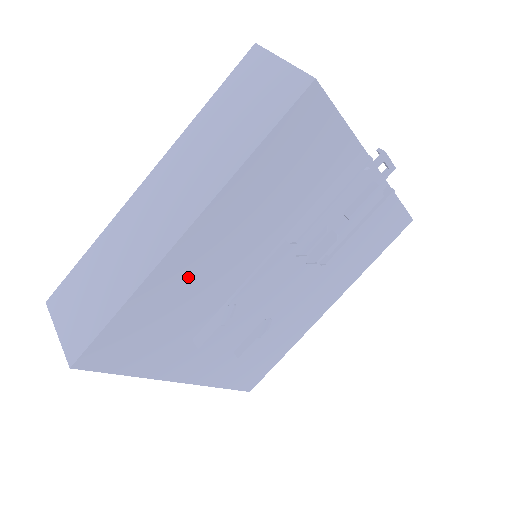
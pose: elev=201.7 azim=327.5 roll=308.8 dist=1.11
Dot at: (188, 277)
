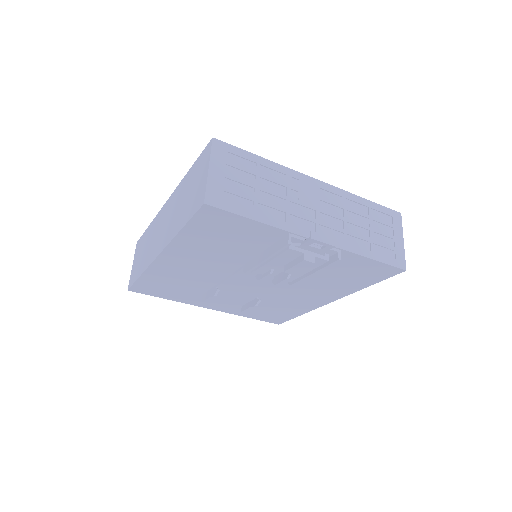
Dot at: (176, 271)
